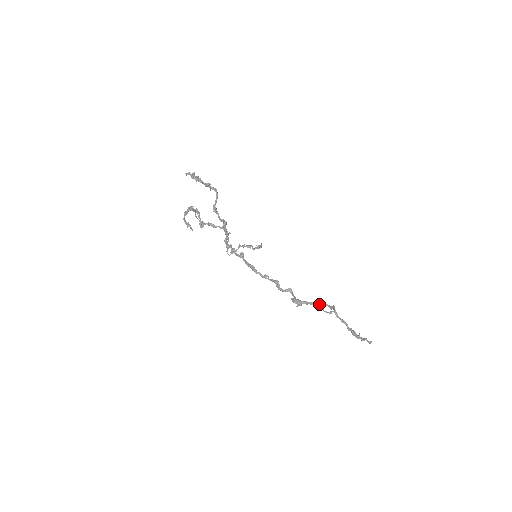
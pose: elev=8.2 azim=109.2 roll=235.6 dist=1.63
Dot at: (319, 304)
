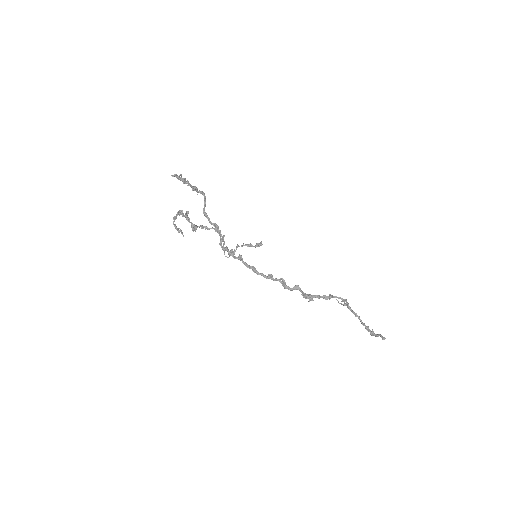
Dot at: (331, 297)
